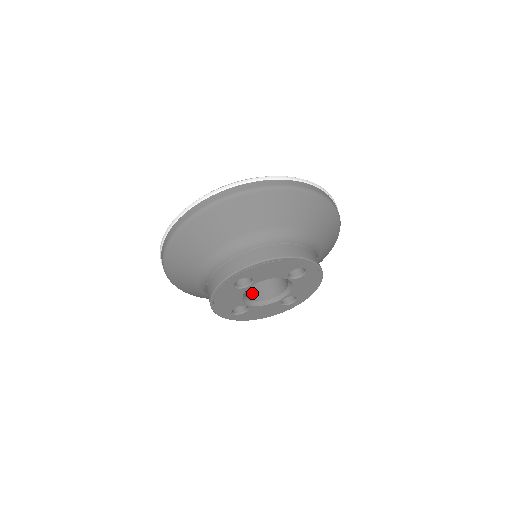
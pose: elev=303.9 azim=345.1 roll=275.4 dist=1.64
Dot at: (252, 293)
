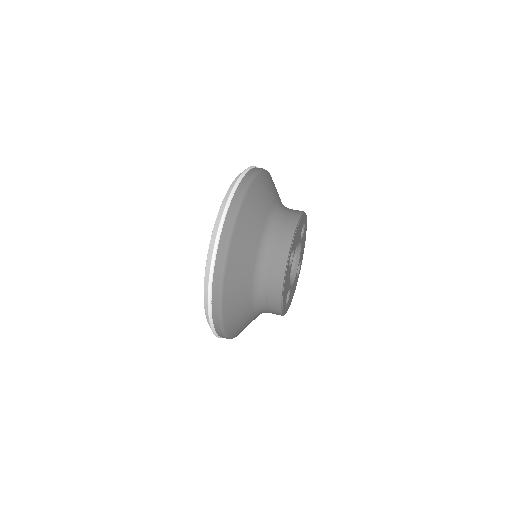
Dot at: occluded
